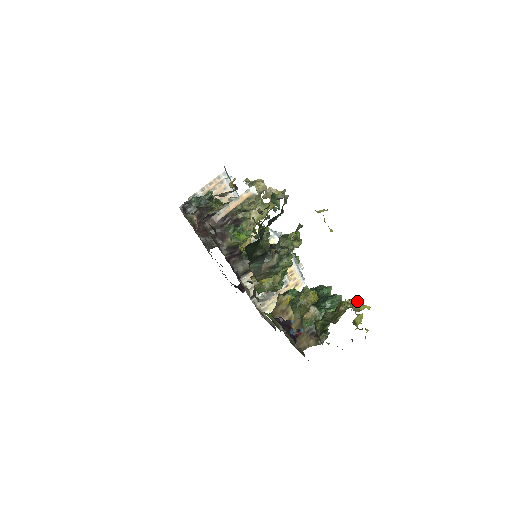
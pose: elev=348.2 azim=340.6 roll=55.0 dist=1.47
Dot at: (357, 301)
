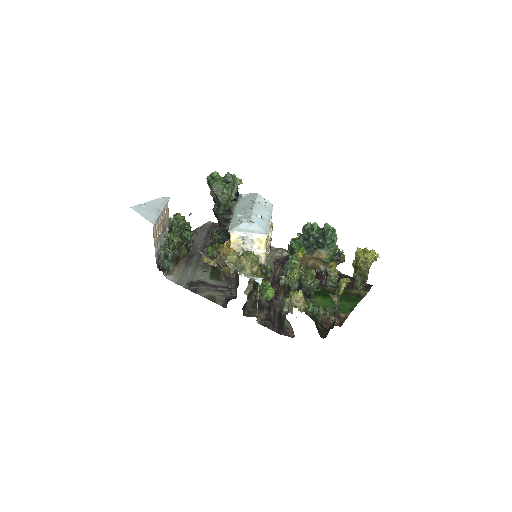
Dot at: (365, 255)
